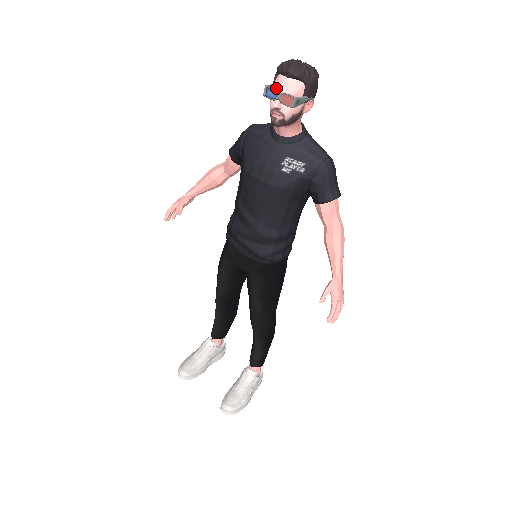
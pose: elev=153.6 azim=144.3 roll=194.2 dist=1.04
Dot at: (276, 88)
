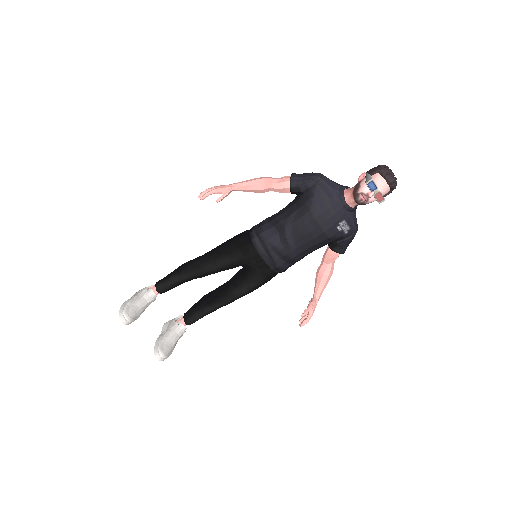
Dot at: (377, 185)
